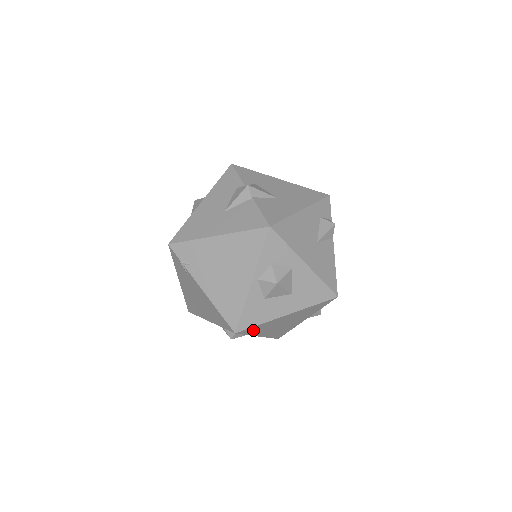
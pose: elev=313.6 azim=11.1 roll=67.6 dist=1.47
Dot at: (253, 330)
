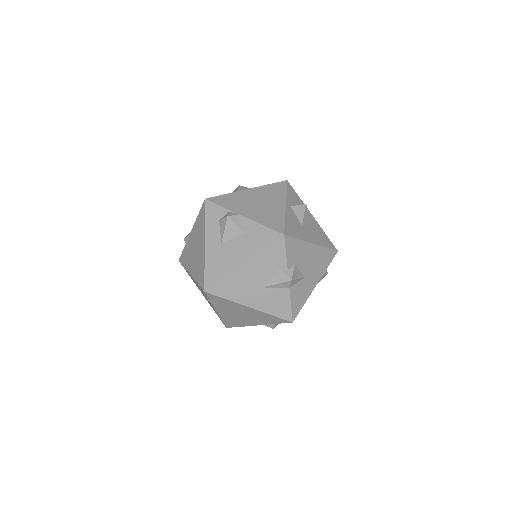
Dot at: occluded
